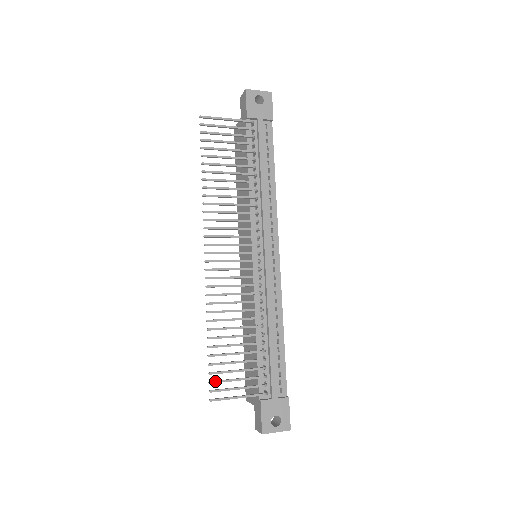
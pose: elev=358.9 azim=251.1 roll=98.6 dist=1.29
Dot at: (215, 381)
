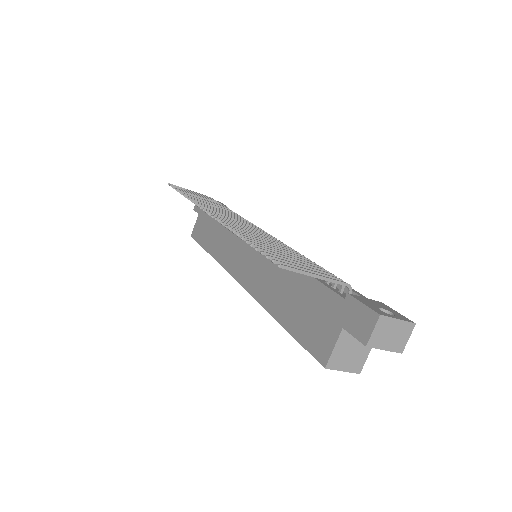
Dot at: (274, 257)
